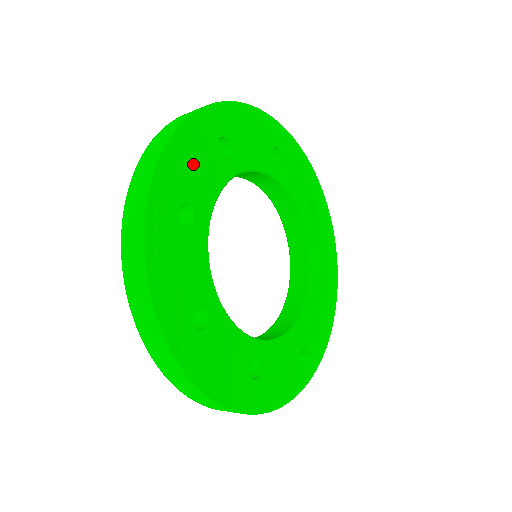
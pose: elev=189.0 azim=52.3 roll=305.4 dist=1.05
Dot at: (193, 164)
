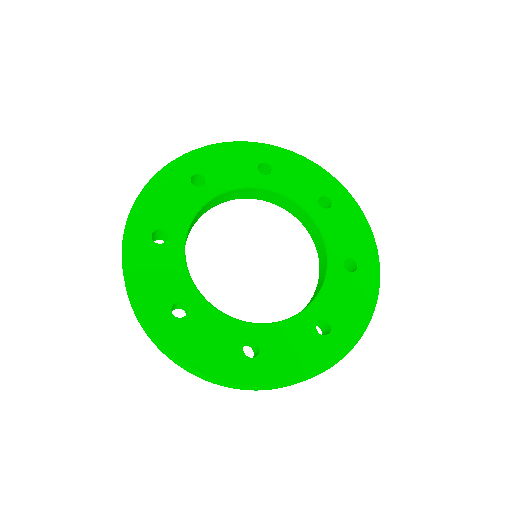
Dot at: (165, 201)
